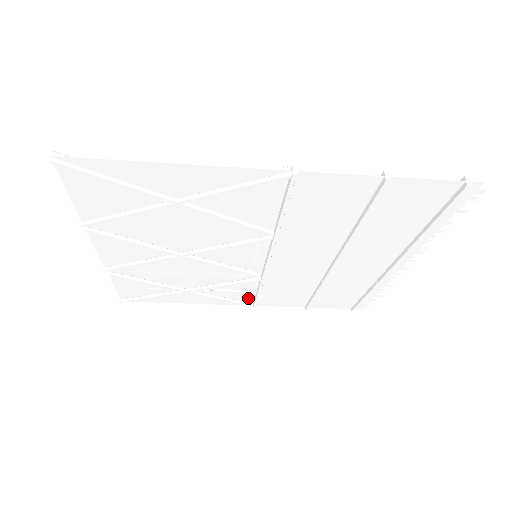
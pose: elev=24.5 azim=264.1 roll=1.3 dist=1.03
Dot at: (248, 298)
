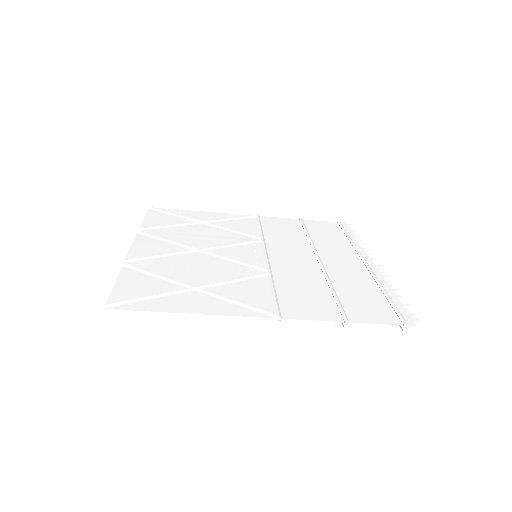
Dot at: occluded
